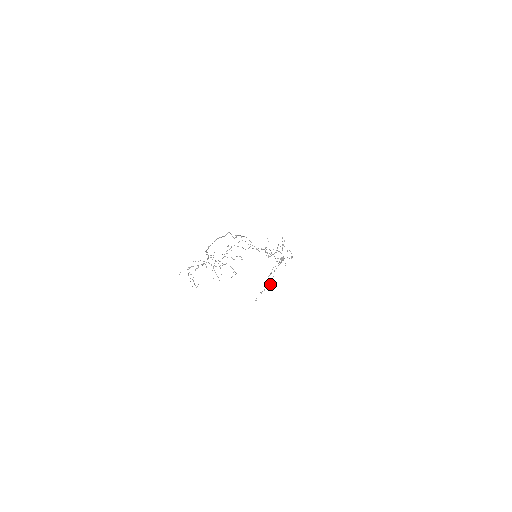
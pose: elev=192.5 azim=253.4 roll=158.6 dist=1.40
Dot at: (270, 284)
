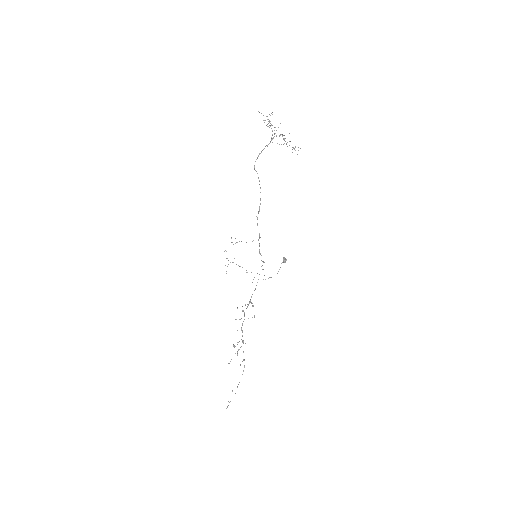
Dot at: (234, 346)
